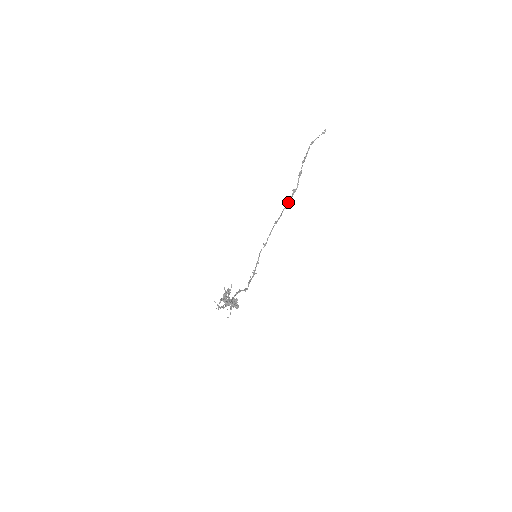
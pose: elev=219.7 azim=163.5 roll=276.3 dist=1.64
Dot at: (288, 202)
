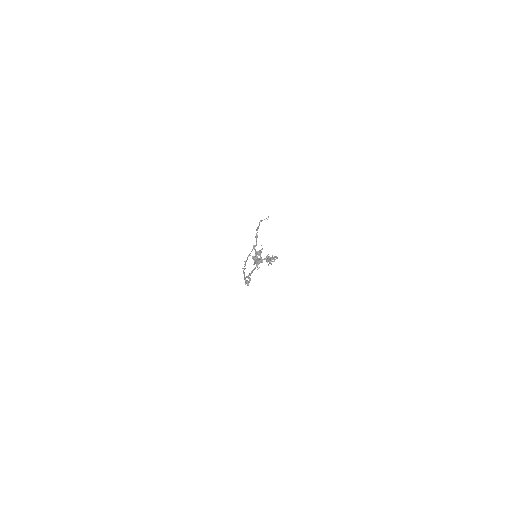
Dot at: occluded
